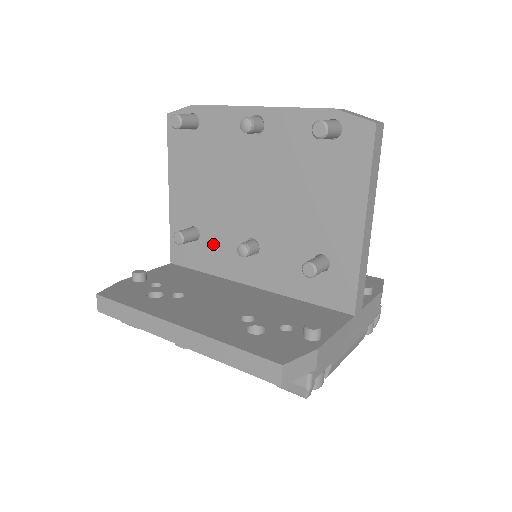
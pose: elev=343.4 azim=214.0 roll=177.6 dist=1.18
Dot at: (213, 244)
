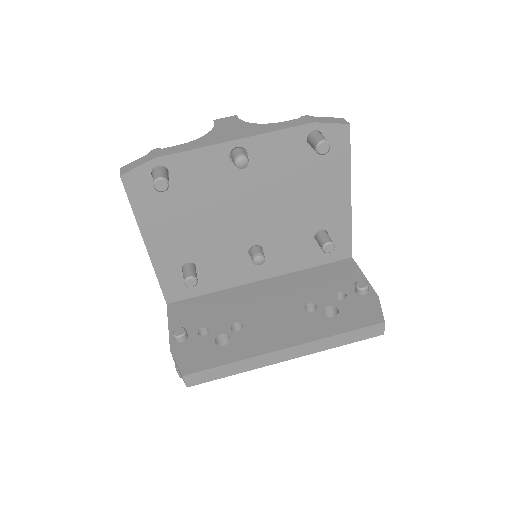
Dot at: (214, 267)
